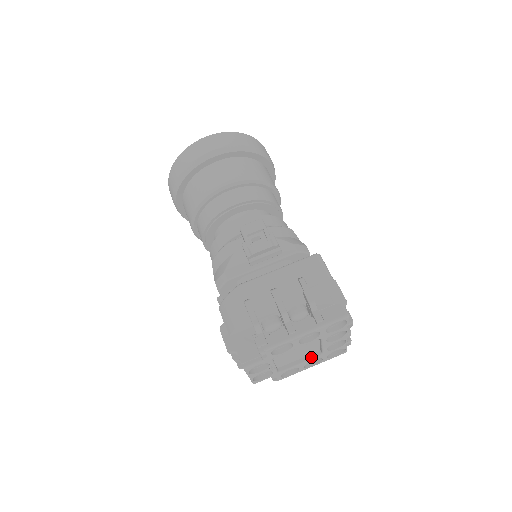
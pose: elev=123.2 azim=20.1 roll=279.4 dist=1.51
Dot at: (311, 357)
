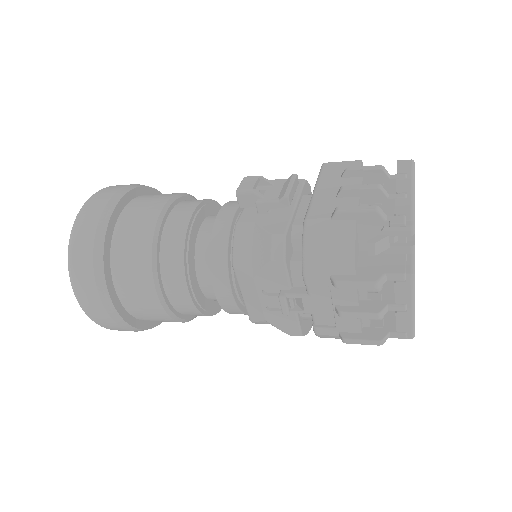
Dot at: occluded
